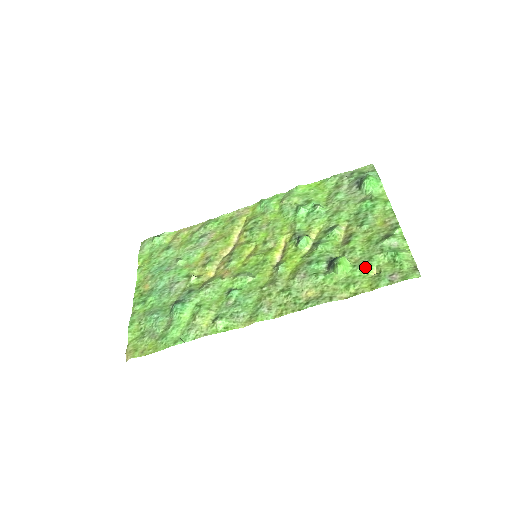
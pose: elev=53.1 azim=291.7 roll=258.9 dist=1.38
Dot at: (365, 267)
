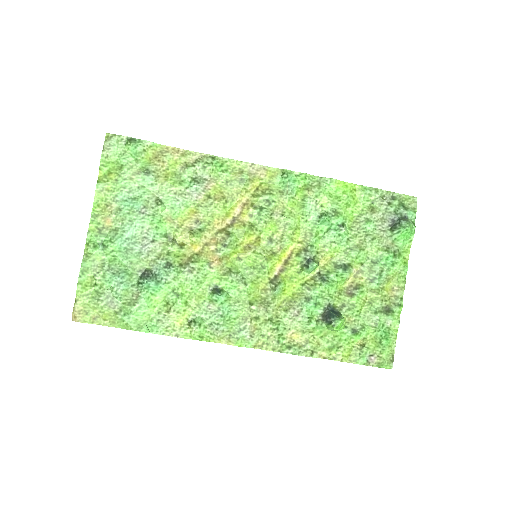
Dot at: (355, 335)
